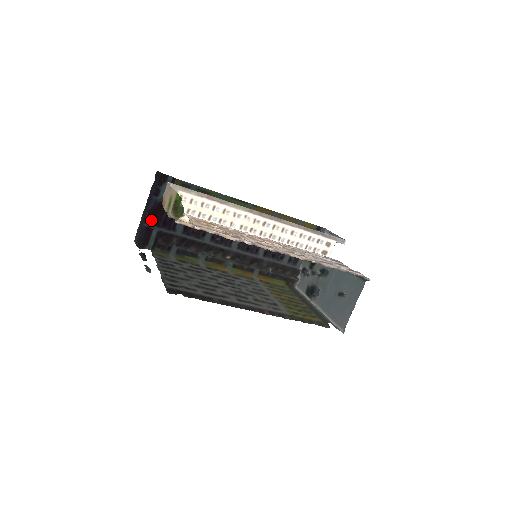
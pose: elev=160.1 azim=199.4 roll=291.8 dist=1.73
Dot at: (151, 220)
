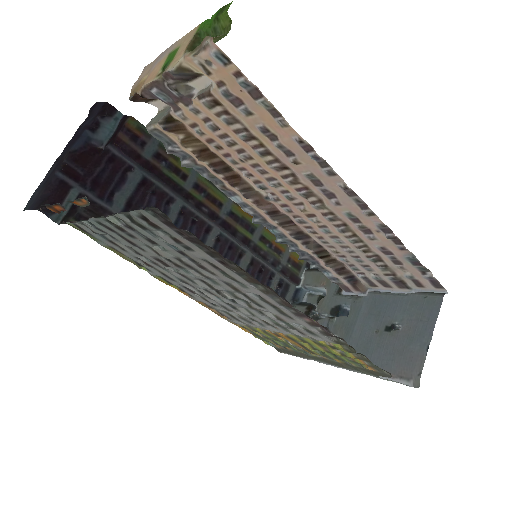
Dot at: (72, 170)
